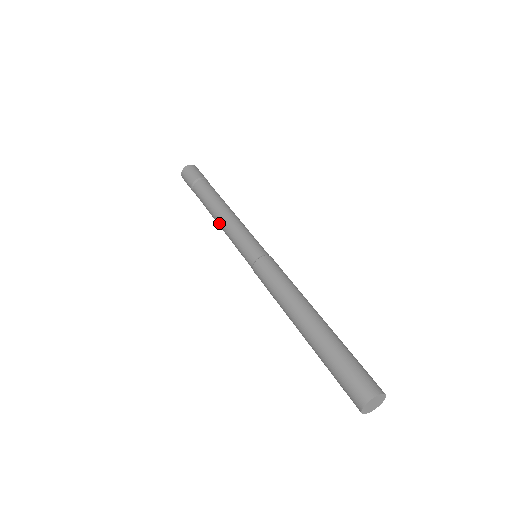
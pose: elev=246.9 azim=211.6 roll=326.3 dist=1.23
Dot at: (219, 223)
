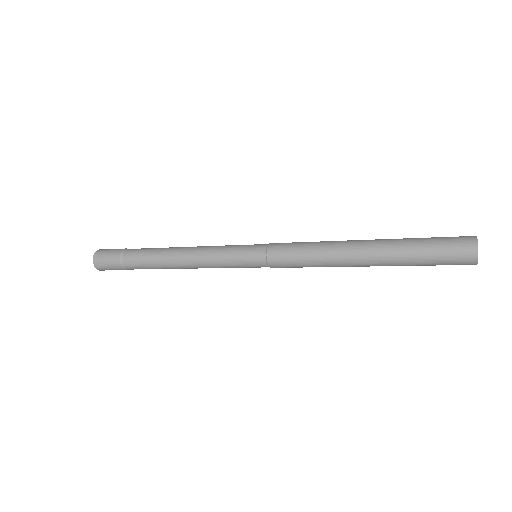
Dot at: (190, 265)
